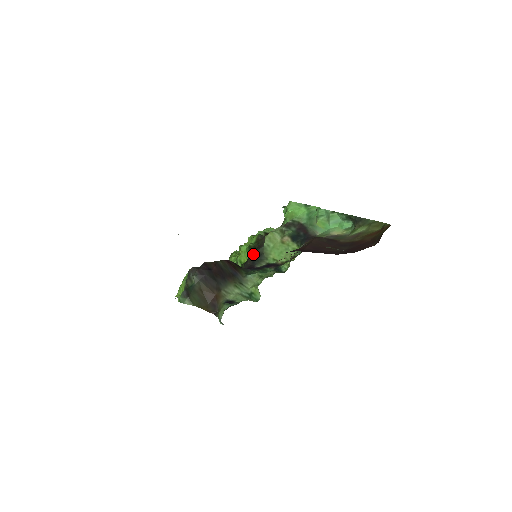
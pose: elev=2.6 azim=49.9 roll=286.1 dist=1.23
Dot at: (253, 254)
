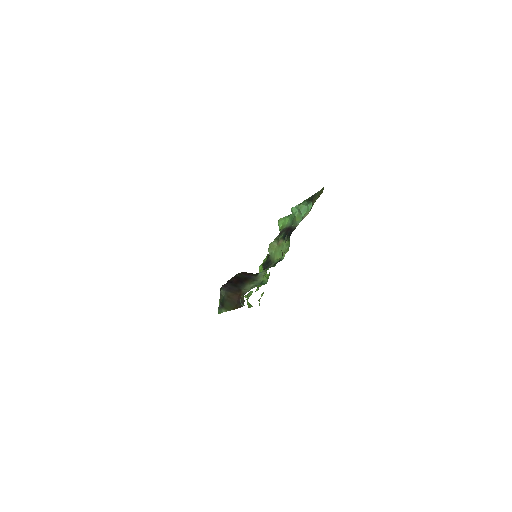
Dot at: (264, 264)
